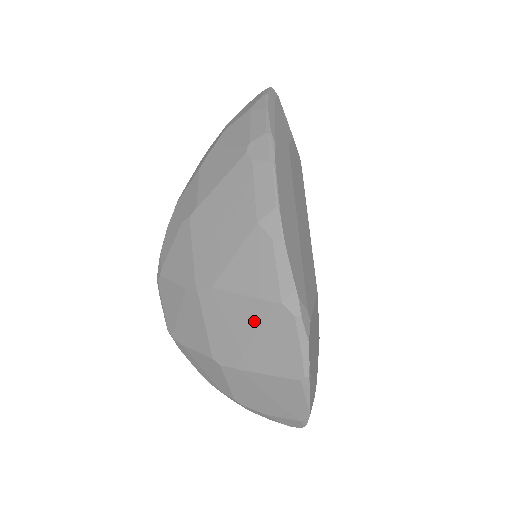
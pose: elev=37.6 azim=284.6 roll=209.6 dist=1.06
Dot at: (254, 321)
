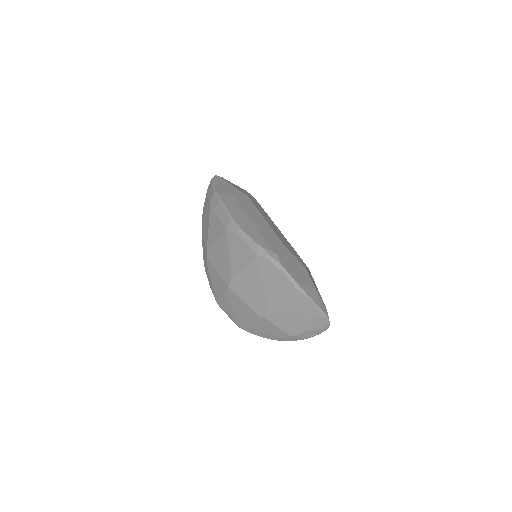
Dot at: (256, 277)
